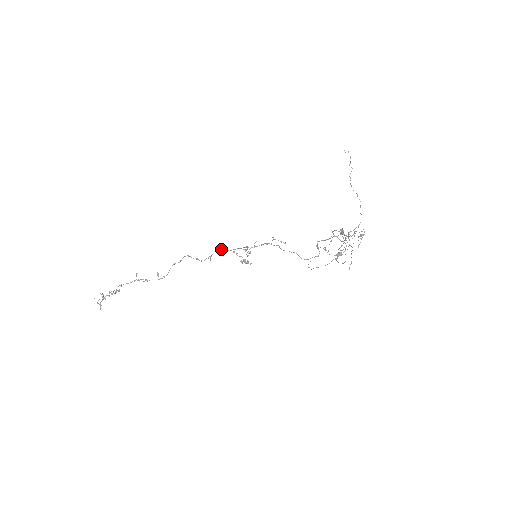
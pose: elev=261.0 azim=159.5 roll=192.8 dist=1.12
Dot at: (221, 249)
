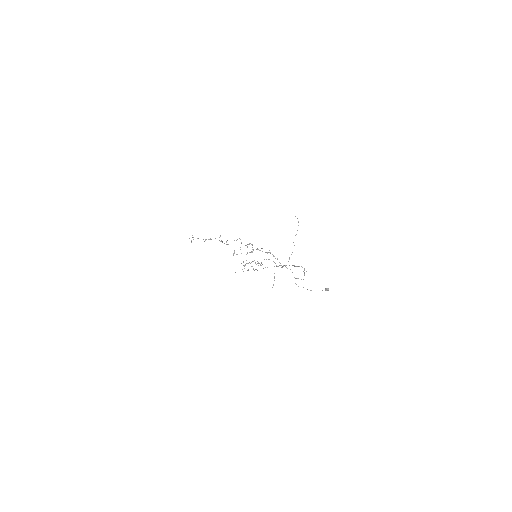
Dot at: (249, 243)
